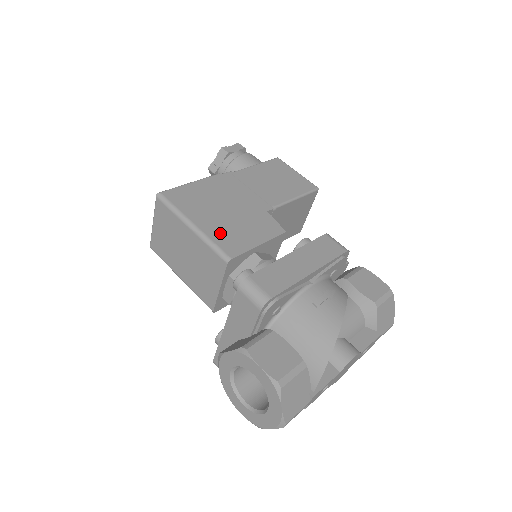
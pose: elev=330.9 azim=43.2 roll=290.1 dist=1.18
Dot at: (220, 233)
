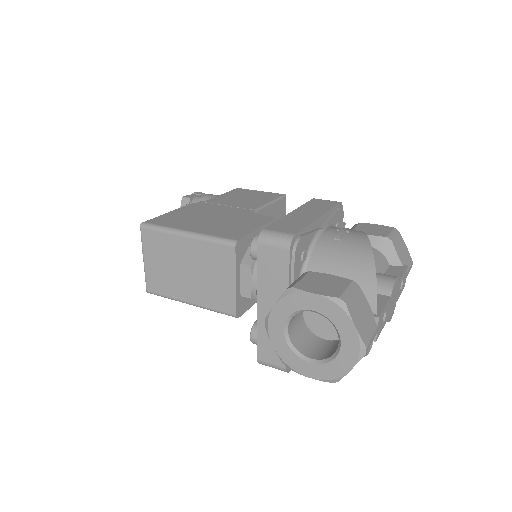
Dot at: (216, 230)
